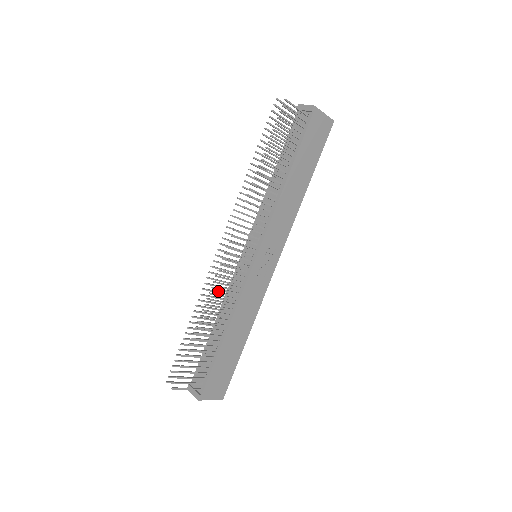
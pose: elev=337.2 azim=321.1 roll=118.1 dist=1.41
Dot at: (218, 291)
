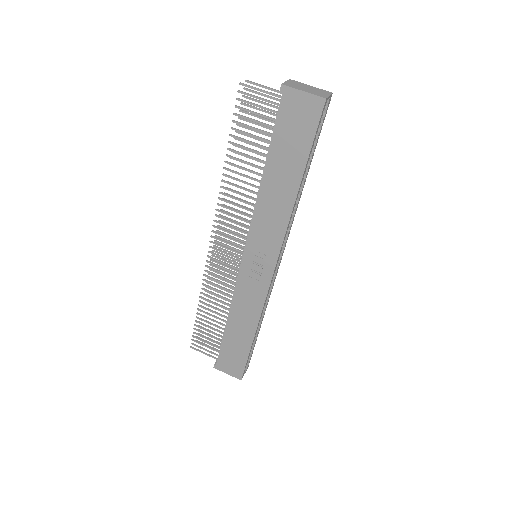
Dot at: occluded
